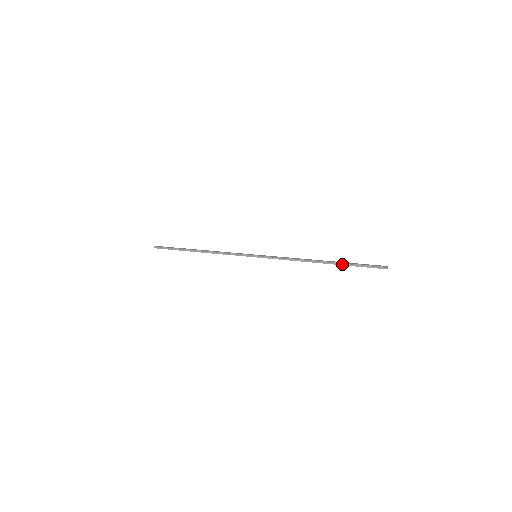
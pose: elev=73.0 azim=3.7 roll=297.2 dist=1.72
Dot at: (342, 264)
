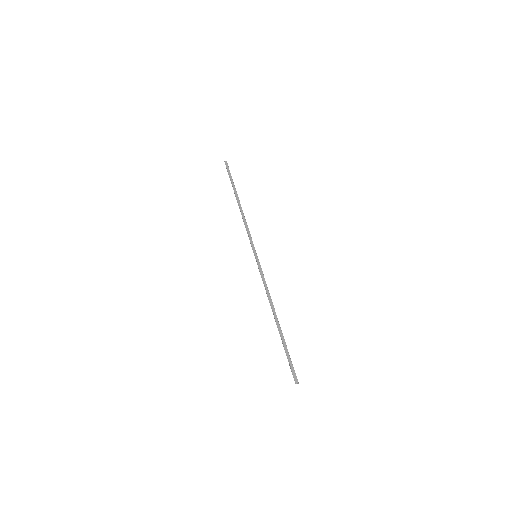
Dot at: occluded
